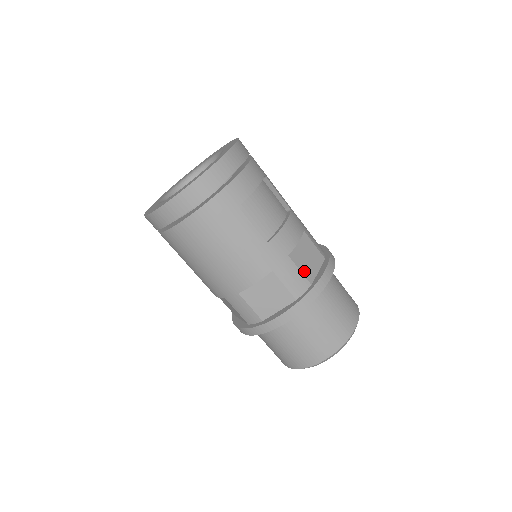
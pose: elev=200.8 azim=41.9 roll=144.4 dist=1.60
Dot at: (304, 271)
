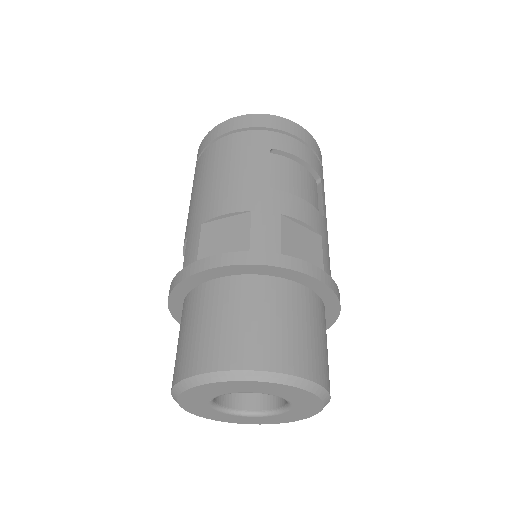
Dot at: (285, 243)
